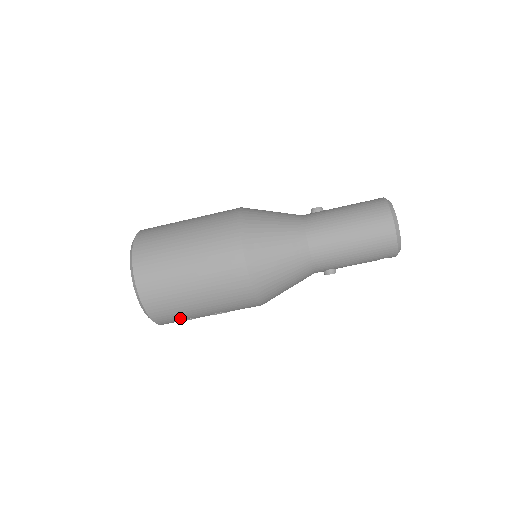
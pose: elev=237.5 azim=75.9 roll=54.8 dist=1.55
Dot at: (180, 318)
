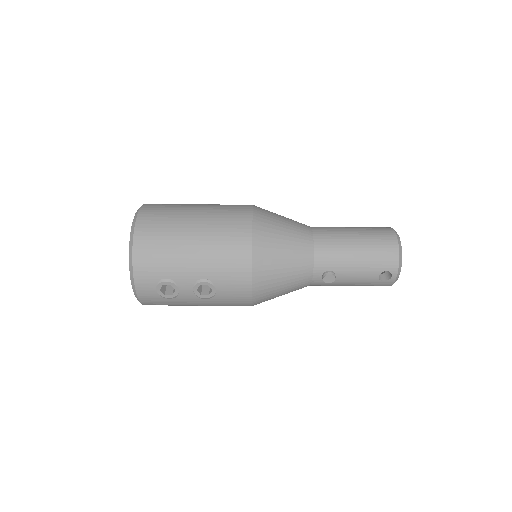
Dot at: (162, 272)
